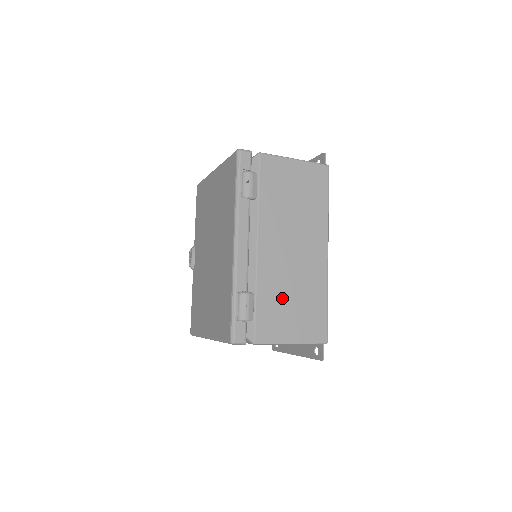
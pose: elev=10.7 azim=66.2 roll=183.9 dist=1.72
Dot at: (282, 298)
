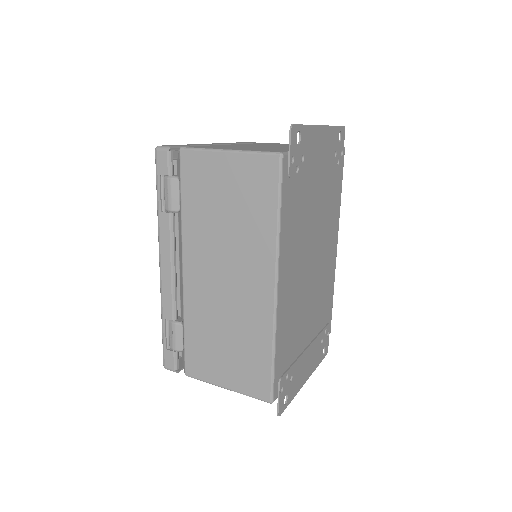
Dot at: (213, 336)
